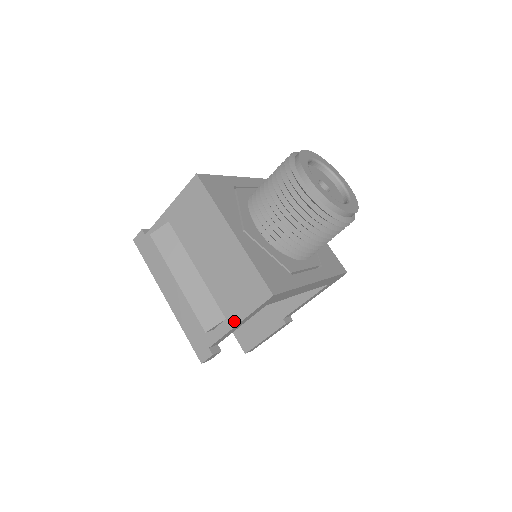
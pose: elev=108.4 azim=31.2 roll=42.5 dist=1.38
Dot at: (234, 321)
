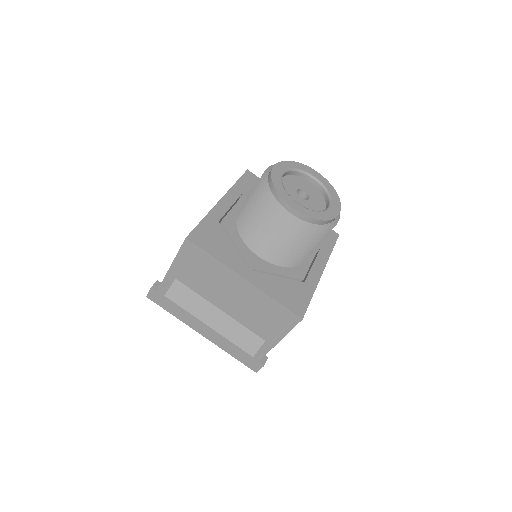
Dot at: (274, 341)
